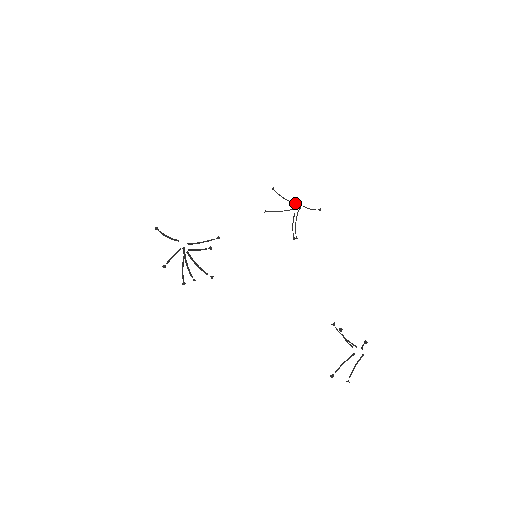
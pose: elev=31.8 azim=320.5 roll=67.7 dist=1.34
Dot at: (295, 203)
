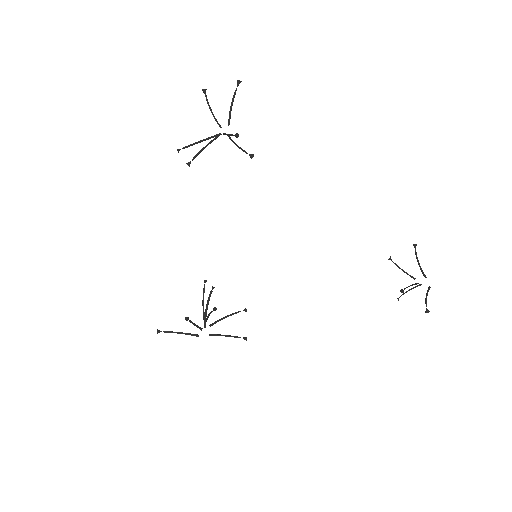
Dot at: occluded
